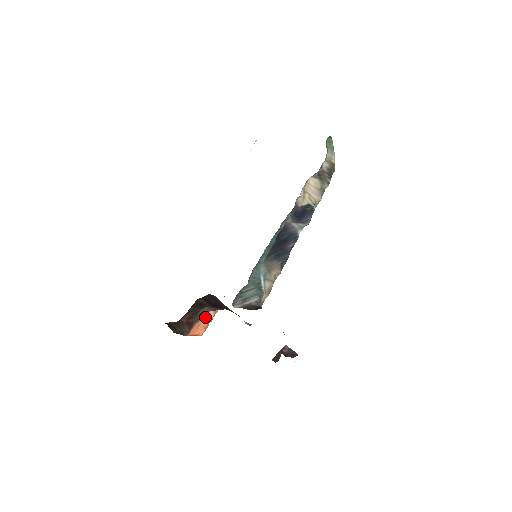
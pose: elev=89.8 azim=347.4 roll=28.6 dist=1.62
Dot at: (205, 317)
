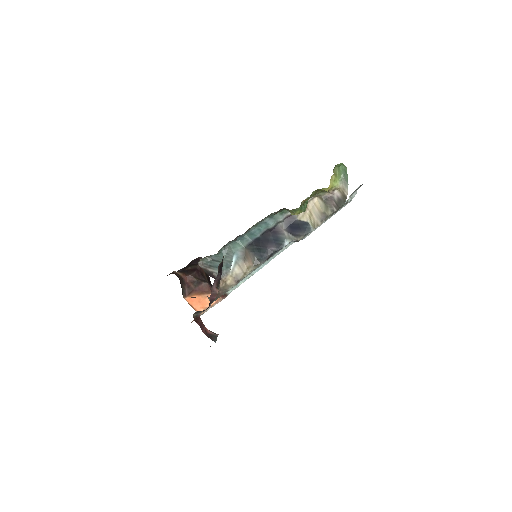
Dot at: occluded
